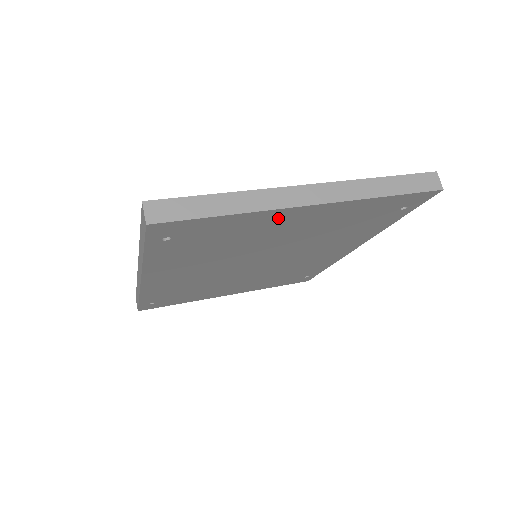
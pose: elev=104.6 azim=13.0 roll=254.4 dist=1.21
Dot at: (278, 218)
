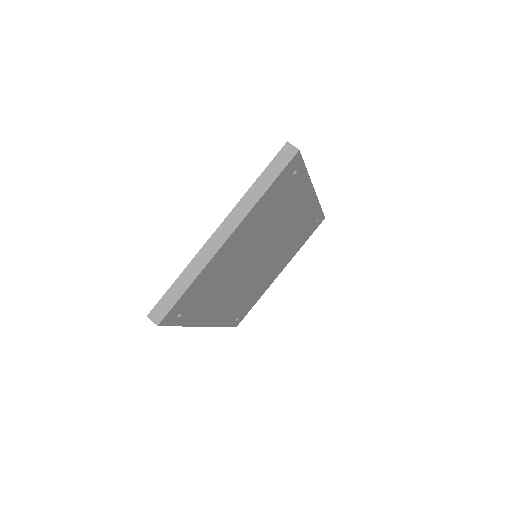
Dot at: (221, 256)
